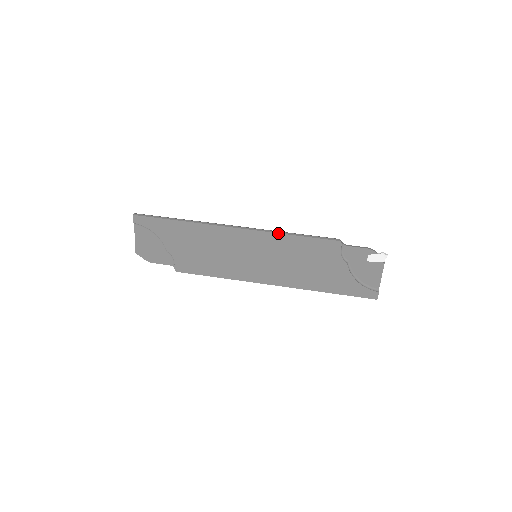
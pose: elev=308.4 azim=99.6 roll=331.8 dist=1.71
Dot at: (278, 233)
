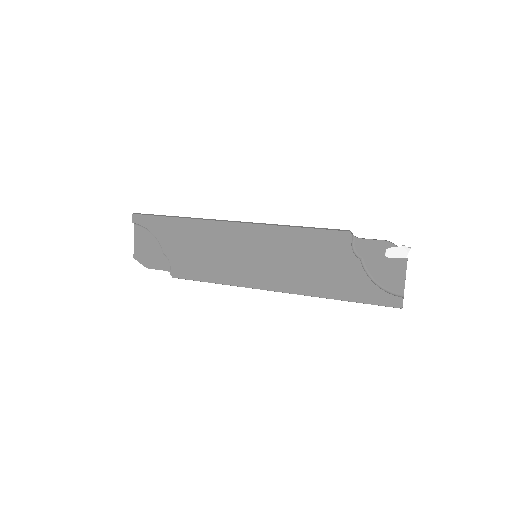
Dot at: (279, 225)
